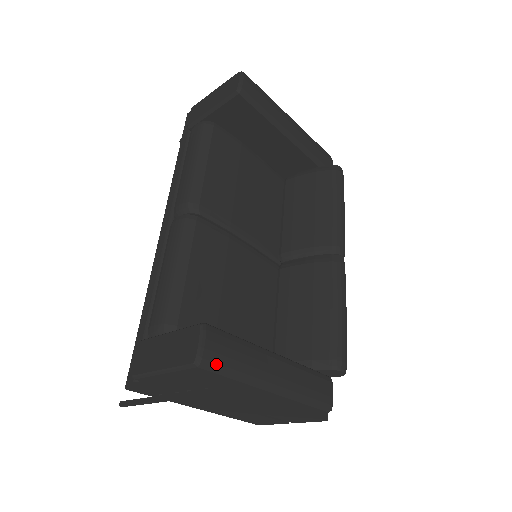
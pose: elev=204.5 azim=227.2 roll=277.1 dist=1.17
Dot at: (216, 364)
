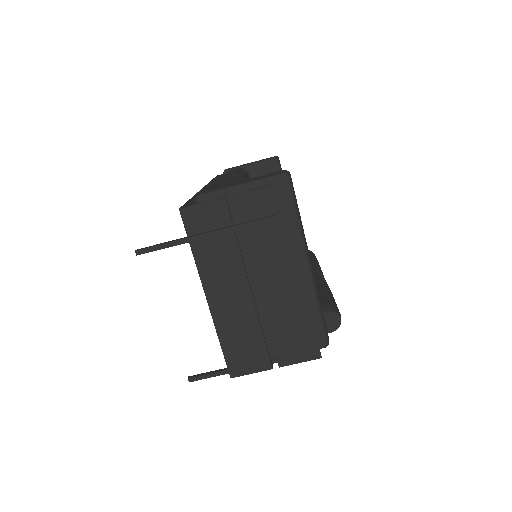
Dot at: (294, 191)
